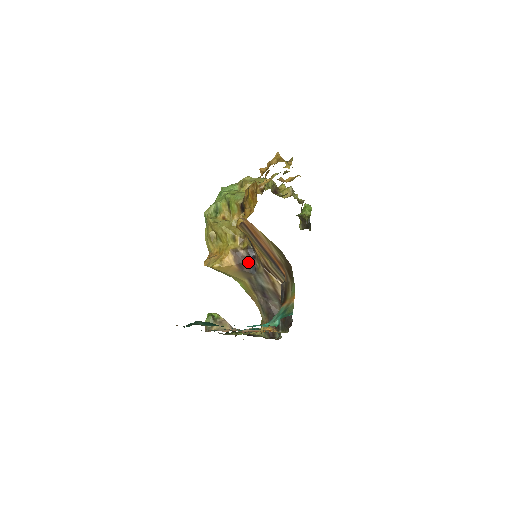
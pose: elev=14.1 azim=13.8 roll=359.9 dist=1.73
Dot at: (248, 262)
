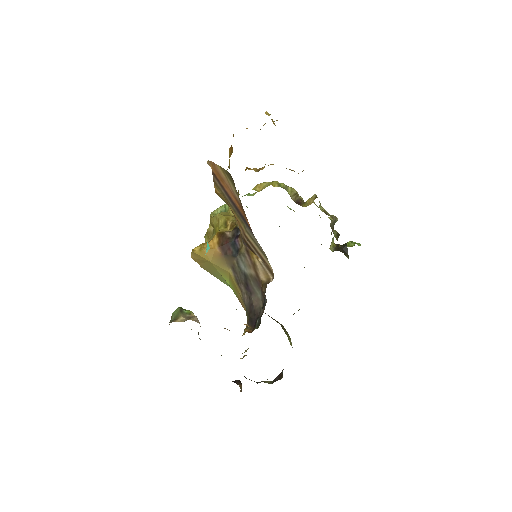
Dot at: (232, 243)
